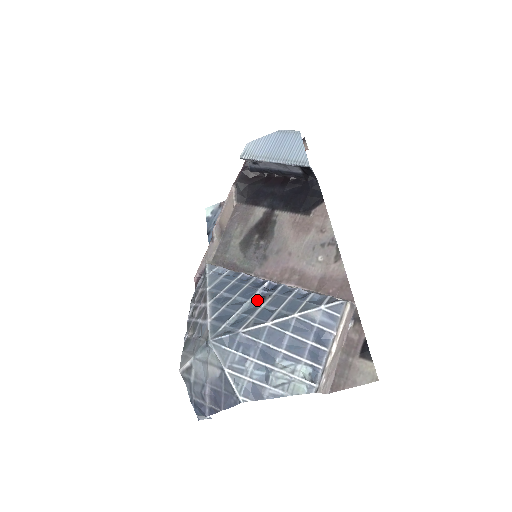
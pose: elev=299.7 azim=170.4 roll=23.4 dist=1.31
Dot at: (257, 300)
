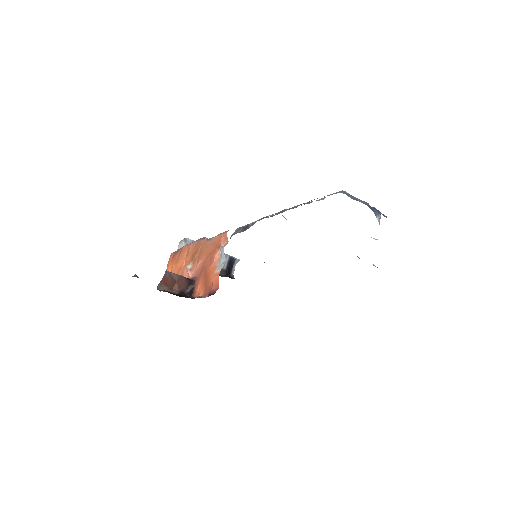
Dot at: occluded
